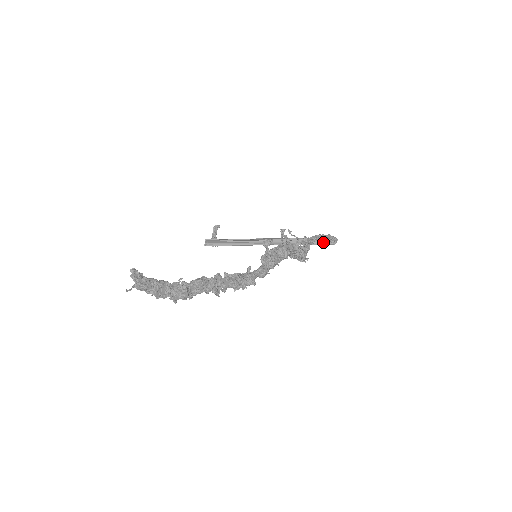
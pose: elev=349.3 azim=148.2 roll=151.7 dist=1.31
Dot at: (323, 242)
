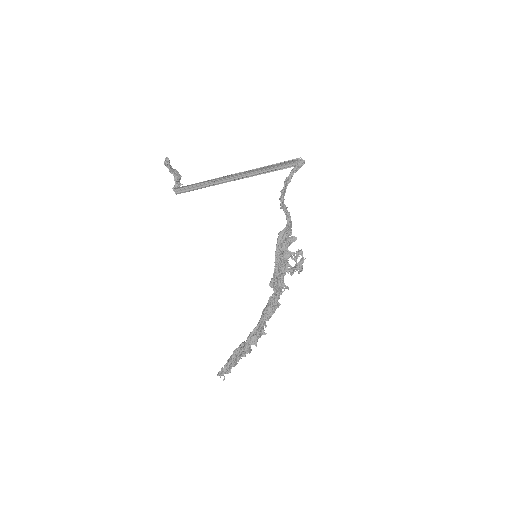
Dot at: (291, 166)
